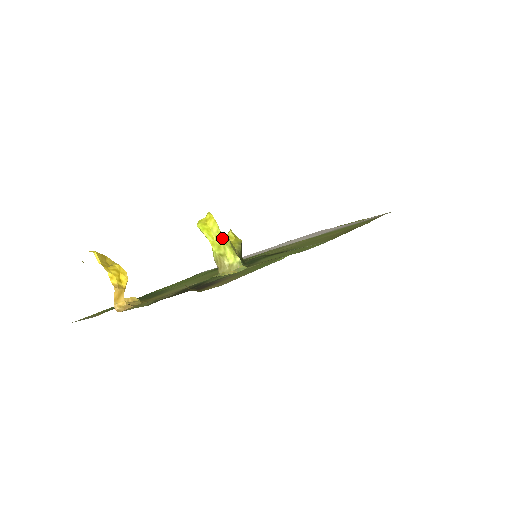
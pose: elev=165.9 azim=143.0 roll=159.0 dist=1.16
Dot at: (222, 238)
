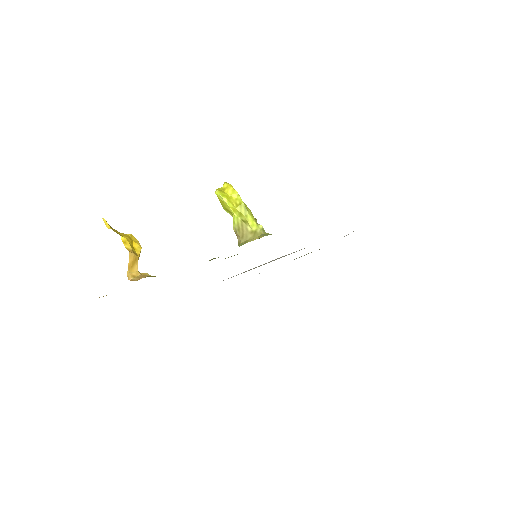
Dot at: (243, 204)
